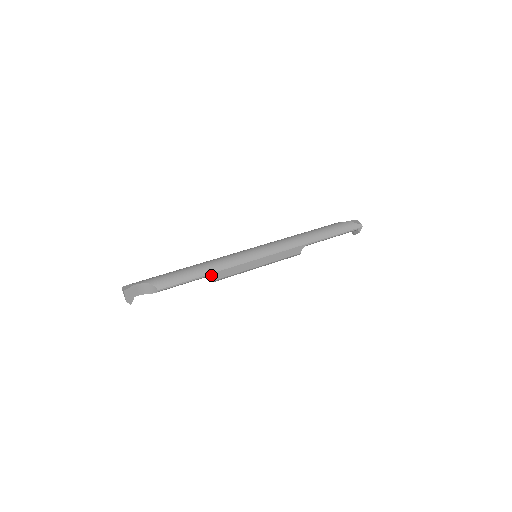
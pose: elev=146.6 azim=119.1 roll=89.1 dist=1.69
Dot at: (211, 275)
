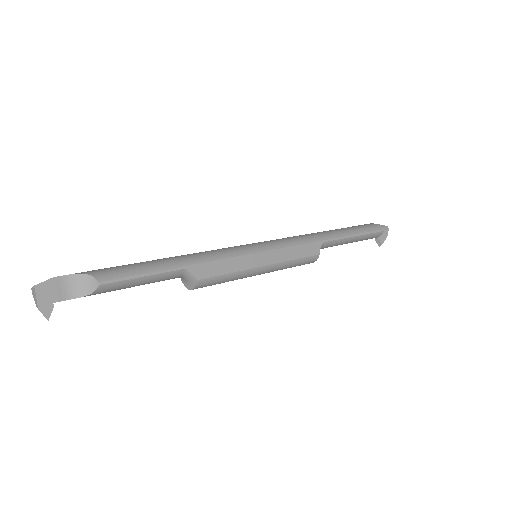
Dot at: (191, 268)
